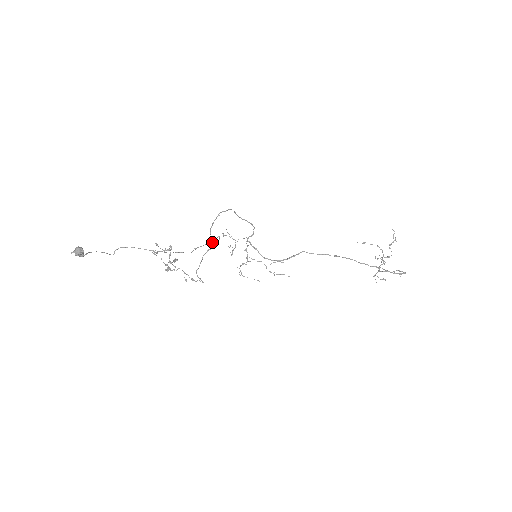
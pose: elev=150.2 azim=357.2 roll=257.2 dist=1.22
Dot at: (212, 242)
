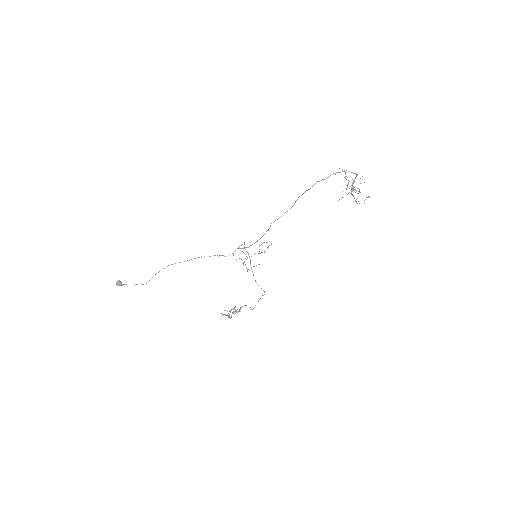
Dot at: (264, 291)
